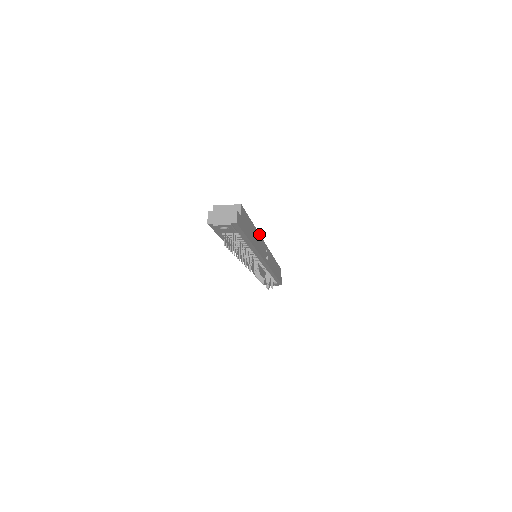
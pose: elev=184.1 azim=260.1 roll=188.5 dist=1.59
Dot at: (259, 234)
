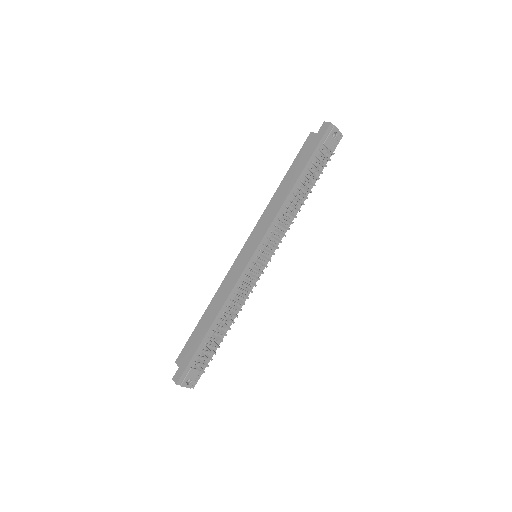
Dot at: occluded
